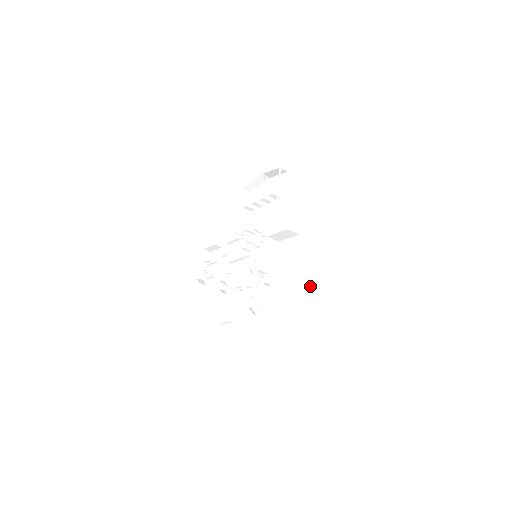
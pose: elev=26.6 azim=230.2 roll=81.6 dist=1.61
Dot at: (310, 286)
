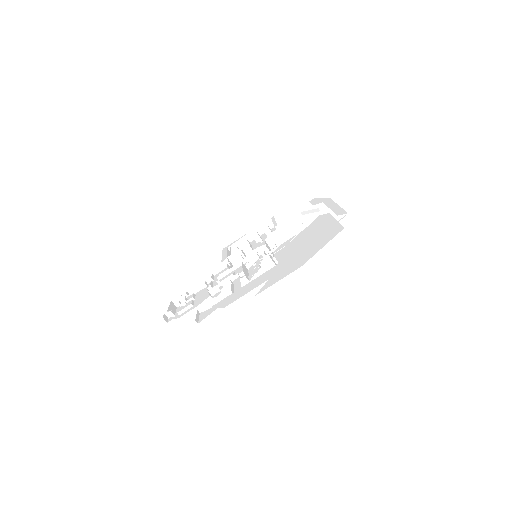
Dot at: (336, 214)
